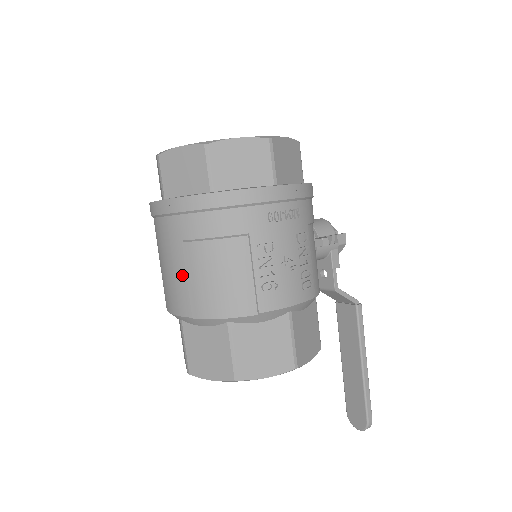
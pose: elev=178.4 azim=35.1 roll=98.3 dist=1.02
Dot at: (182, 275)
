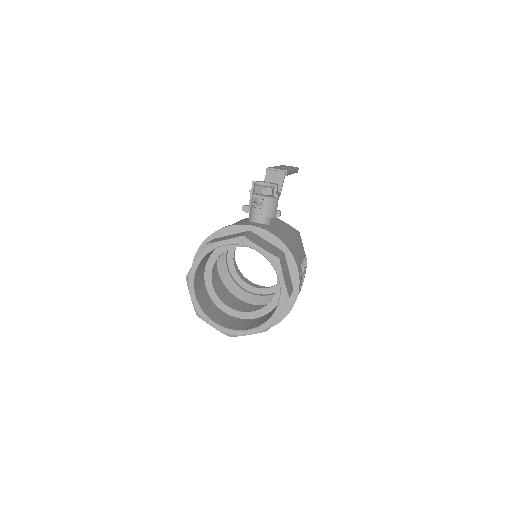
Dot at: occluded
